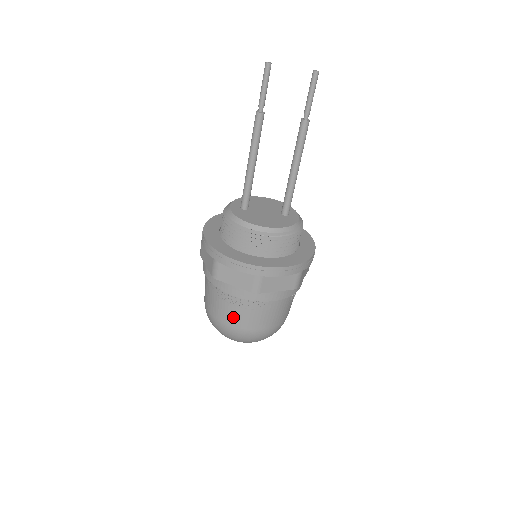
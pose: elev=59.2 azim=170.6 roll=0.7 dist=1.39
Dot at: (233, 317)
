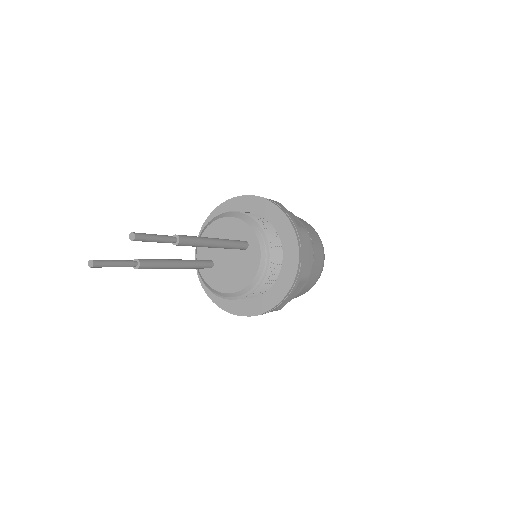
Dot at: occluded
